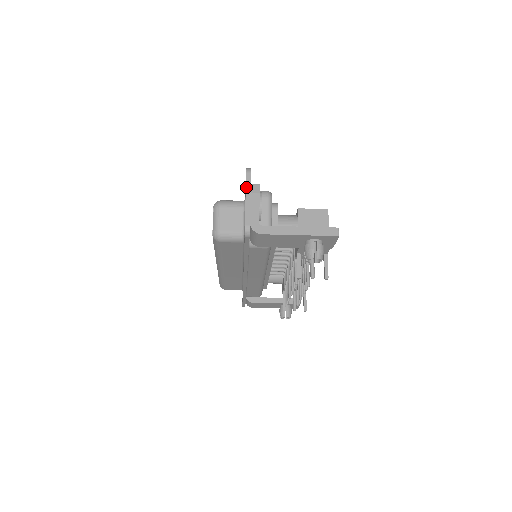
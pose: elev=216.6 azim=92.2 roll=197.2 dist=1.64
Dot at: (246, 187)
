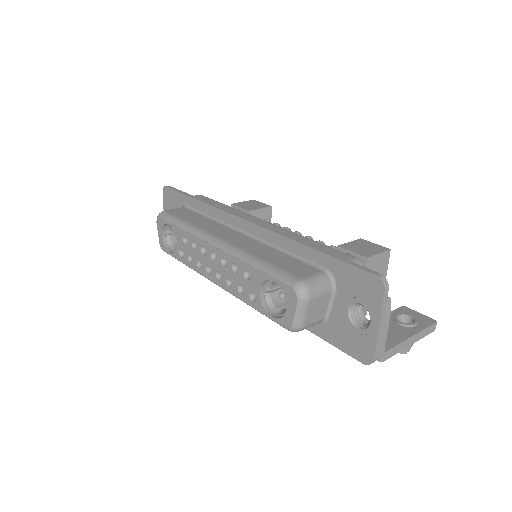
Dot at: (382, 312)
